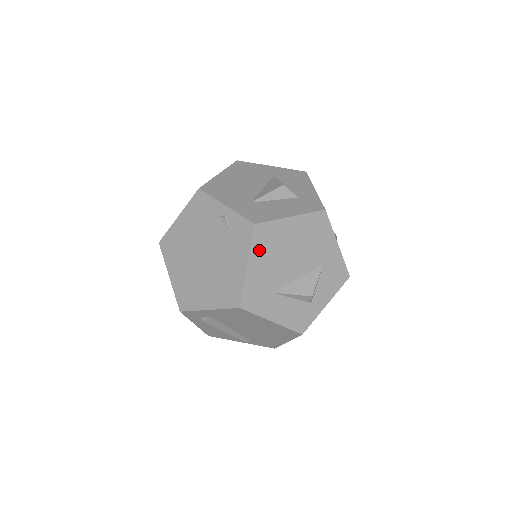
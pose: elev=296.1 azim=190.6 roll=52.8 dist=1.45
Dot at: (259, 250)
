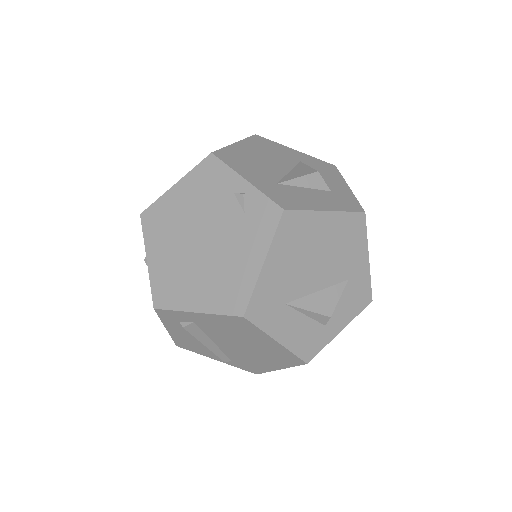
Dot at: (282, 245)
